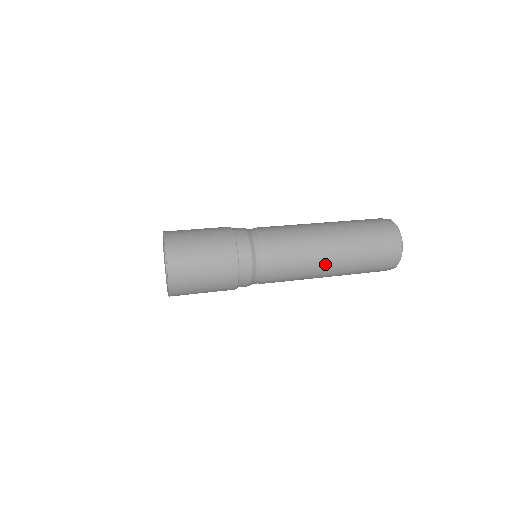
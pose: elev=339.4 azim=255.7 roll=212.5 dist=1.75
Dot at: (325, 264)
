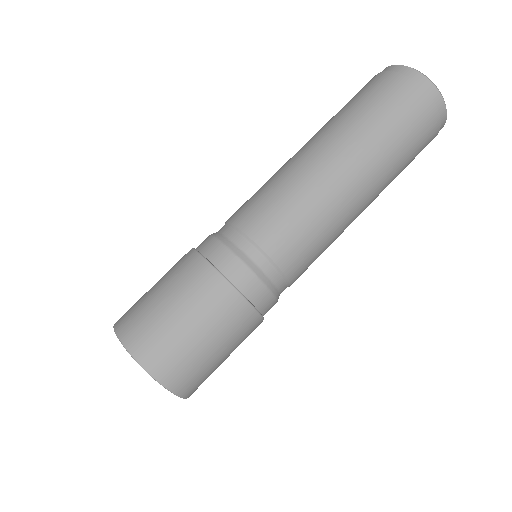
Dot at: (354, 198)
